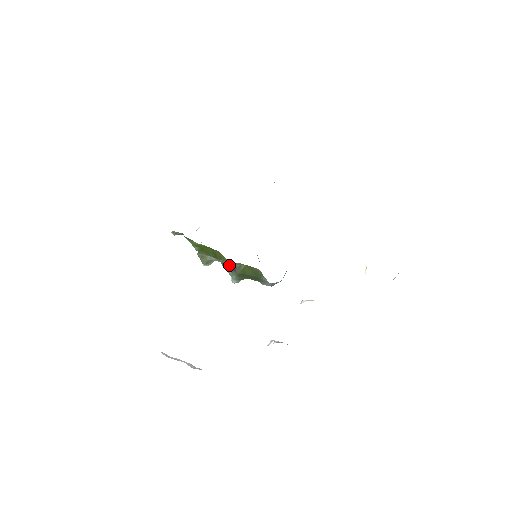
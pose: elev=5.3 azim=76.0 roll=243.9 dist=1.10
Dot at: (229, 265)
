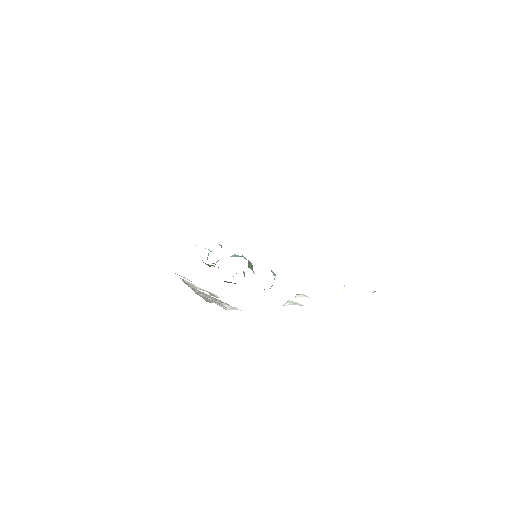
Dot at: occluded
